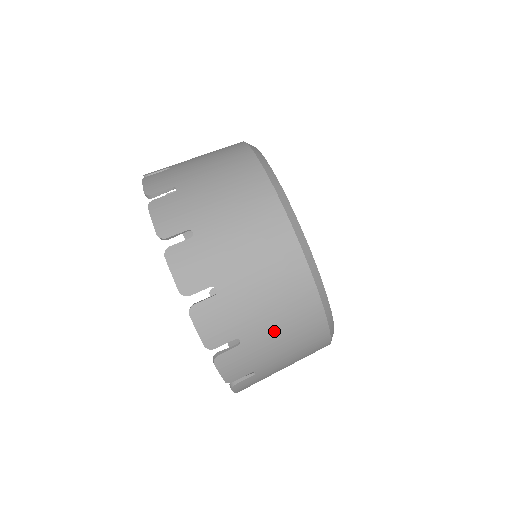
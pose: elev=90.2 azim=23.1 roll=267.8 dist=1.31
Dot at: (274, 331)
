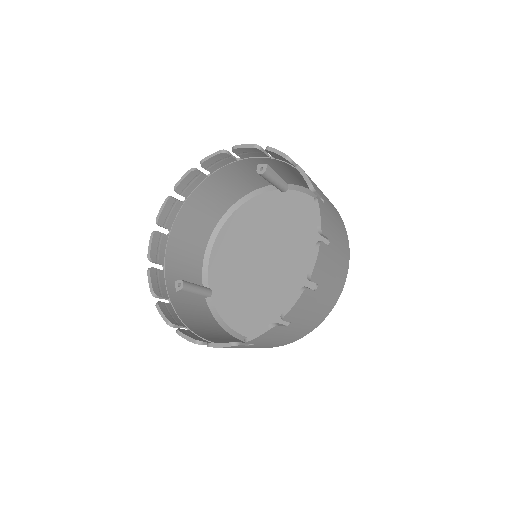
Dot at: (334, 216)
